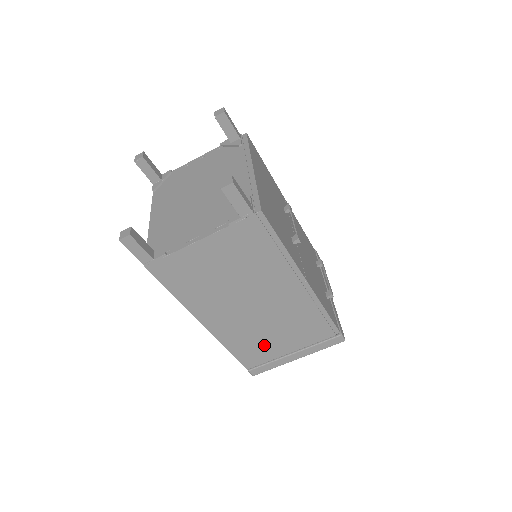
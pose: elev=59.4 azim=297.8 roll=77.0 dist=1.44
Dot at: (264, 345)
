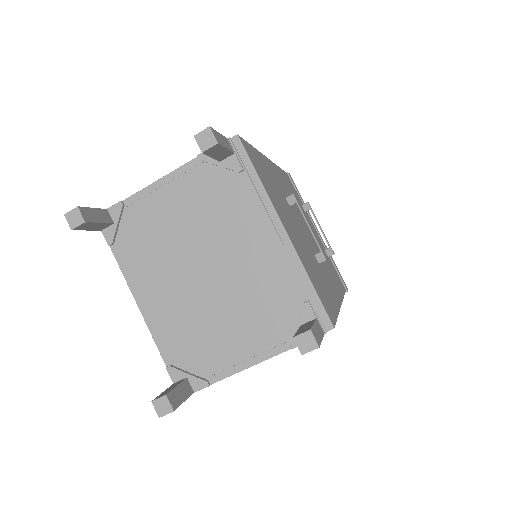
Dot at: occluded
